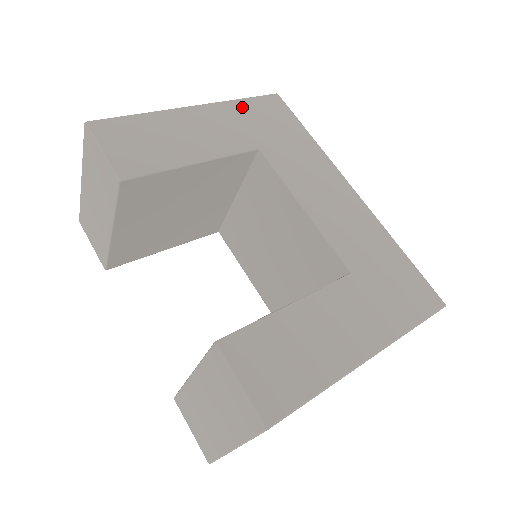
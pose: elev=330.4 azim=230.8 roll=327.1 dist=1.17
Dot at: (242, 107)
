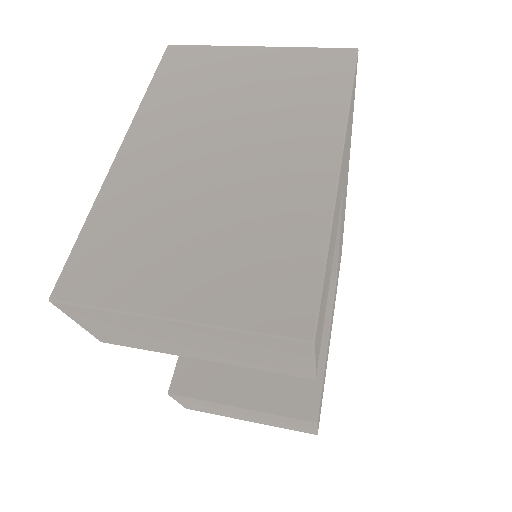
Dot at: (349, 120)
